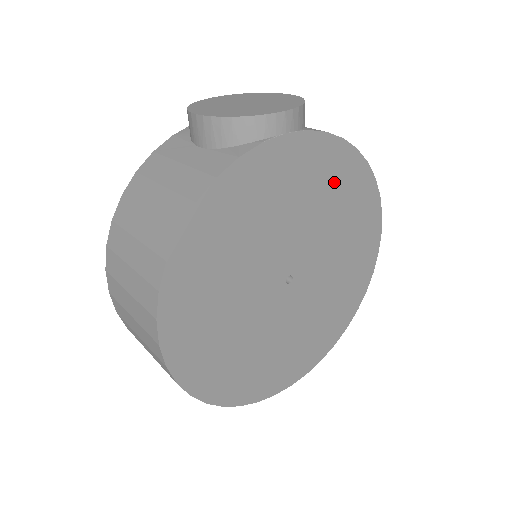
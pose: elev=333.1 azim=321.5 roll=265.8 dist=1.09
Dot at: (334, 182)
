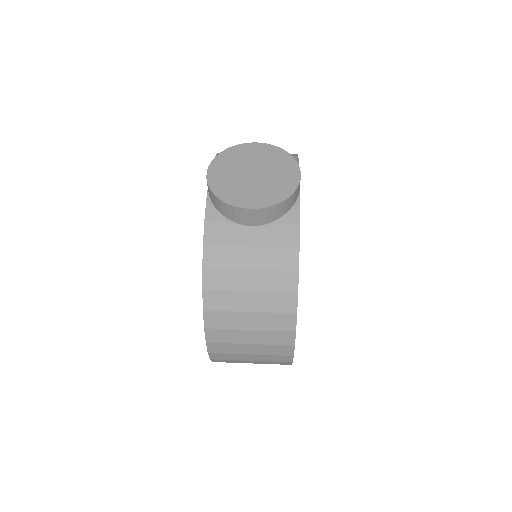
Dot at: occluded
